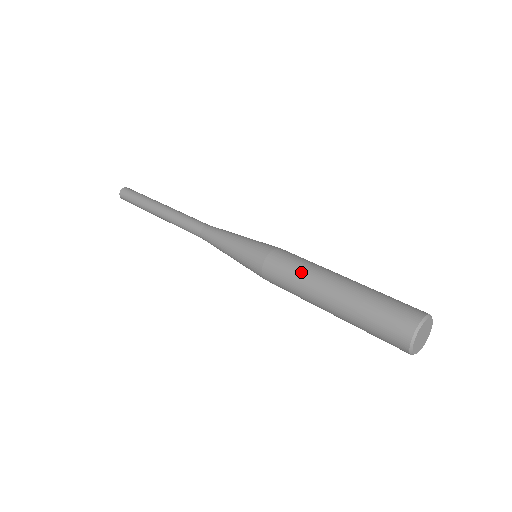
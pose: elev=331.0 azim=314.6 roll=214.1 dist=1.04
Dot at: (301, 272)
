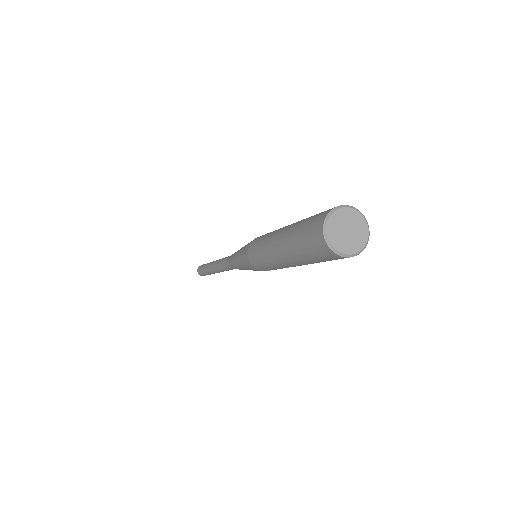
Dot at: (263, 246)
